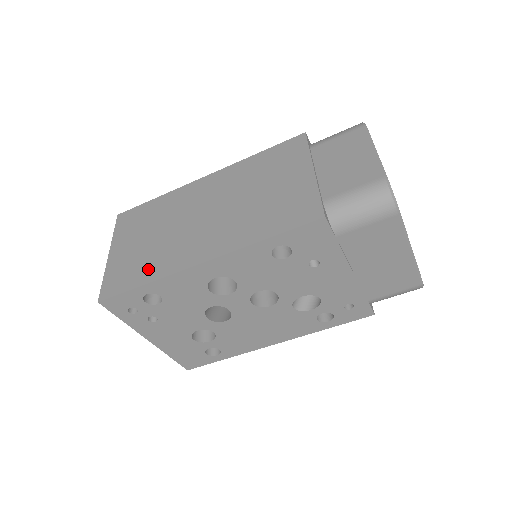
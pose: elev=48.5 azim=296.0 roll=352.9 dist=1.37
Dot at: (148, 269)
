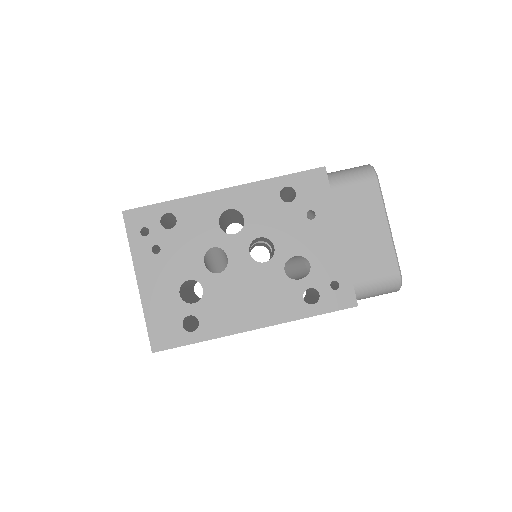
Dot at: occluded
